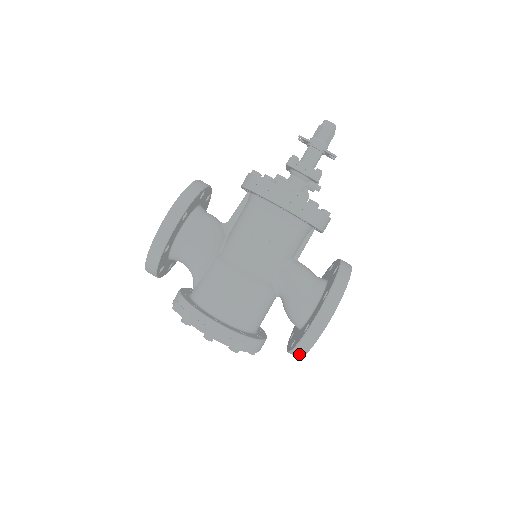
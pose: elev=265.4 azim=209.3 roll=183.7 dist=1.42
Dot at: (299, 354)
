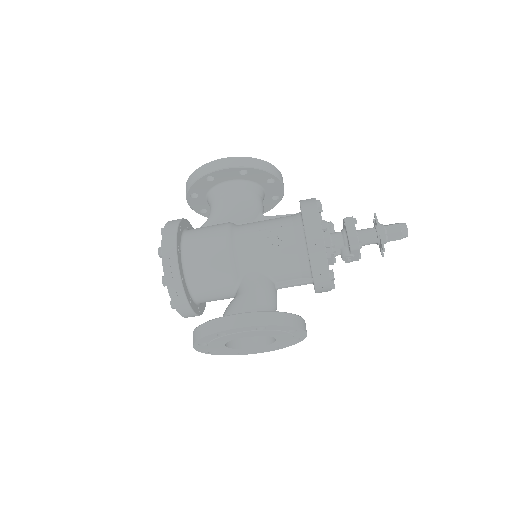
Dot at: (196, 337)
